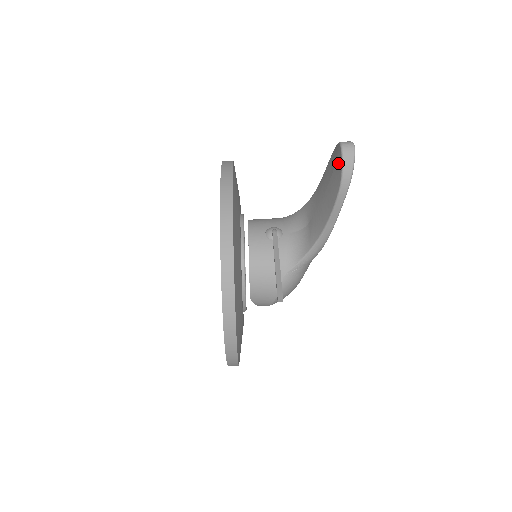
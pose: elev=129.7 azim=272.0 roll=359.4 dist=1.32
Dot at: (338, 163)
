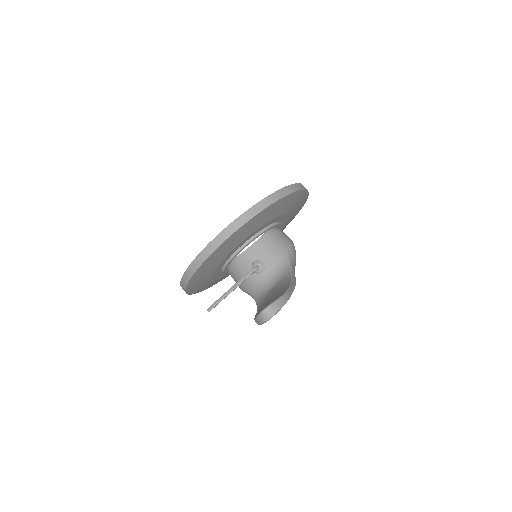
Dot at: occluded
